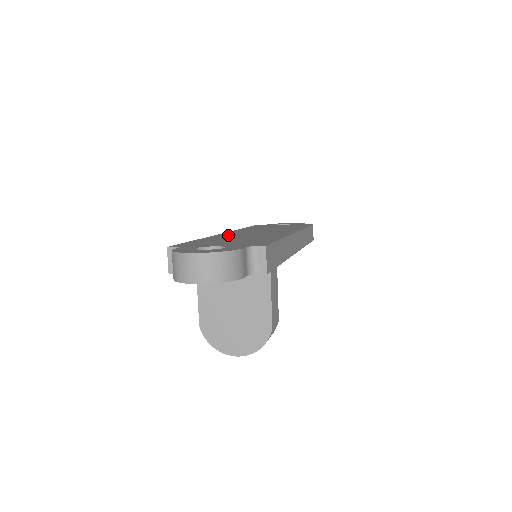
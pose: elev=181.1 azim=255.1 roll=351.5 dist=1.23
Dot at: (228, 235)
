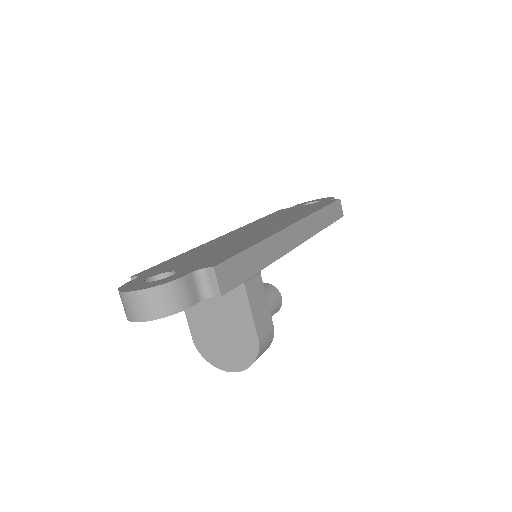
Dot at: (220, 240)
